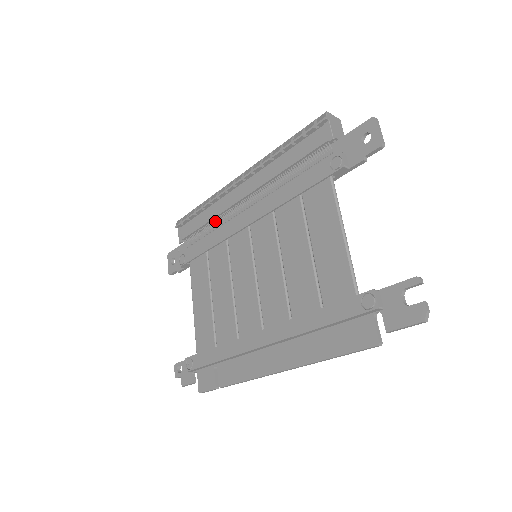
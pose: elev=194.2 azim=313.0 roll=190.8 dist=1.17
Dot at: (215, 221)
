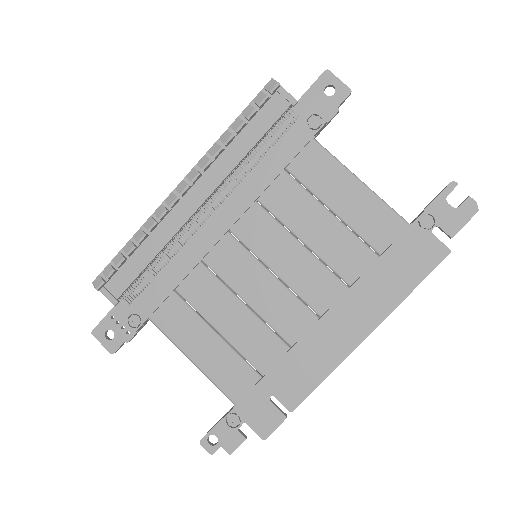
Dot at: (161, 252)
